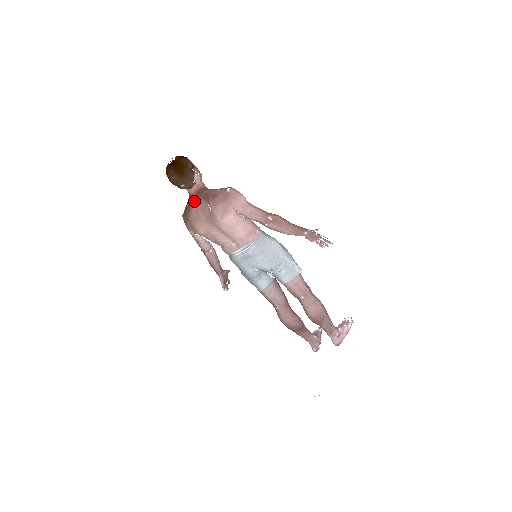
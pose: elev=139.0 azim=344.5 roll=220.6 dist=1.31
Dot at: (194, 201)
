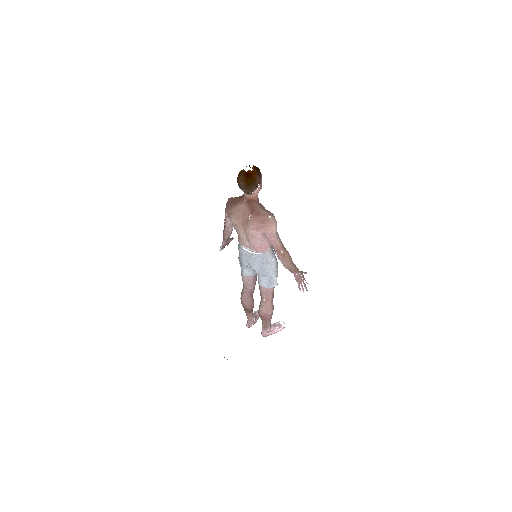
Dot at: (243, 203)
